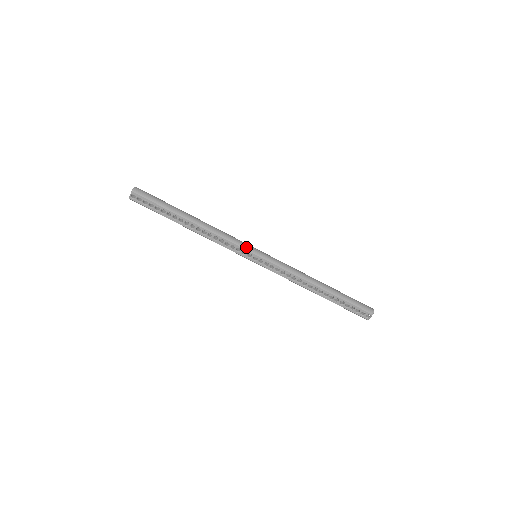
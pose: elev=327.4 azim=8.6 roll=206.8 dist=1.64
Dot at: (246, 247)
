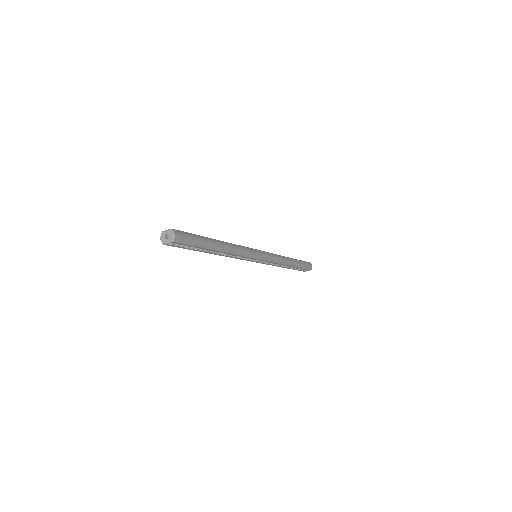
Dot at: (255, 256)
